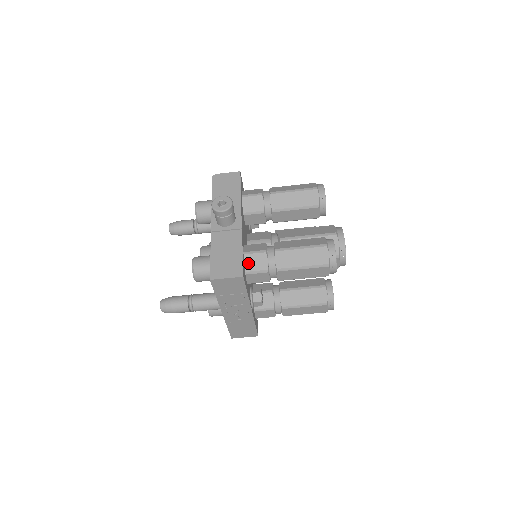
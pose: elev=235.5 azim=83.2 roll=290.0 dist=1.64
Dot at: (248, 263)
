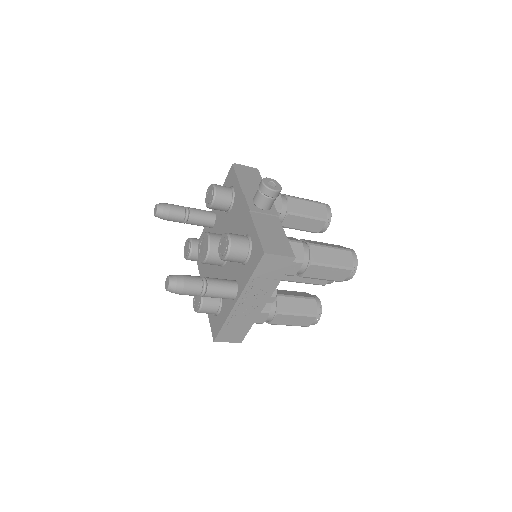
Dot at: occluded
